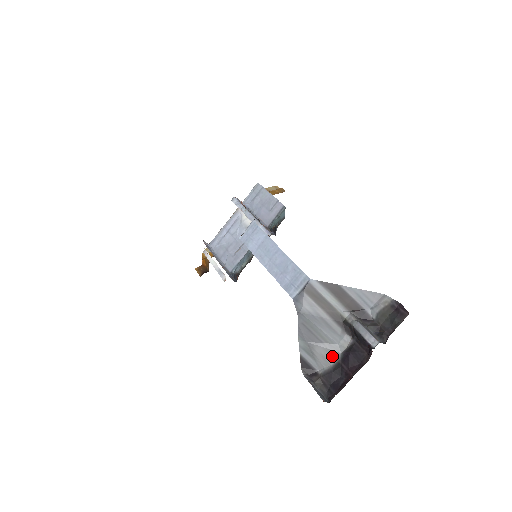
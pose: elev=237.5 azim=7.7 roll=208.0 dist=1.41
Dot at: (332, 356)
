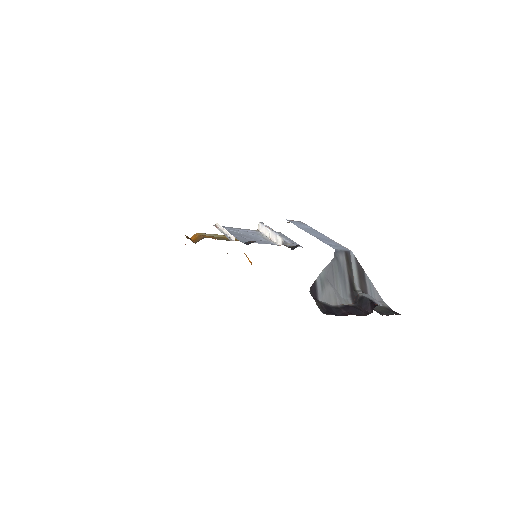
Dot at: (335, 300)
